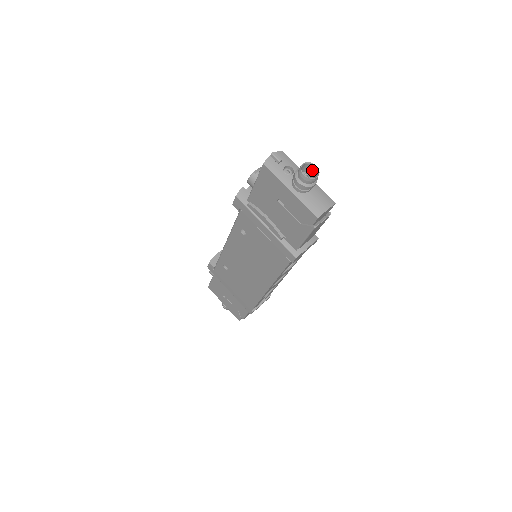
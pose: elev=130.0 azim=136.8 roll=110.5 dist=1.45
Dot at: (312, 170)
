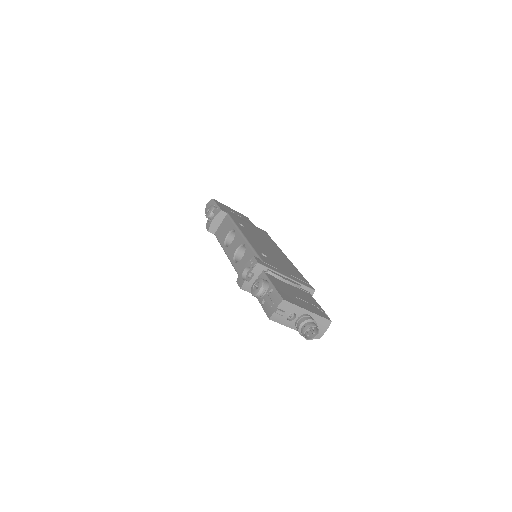
Dot at: (313, 329)
